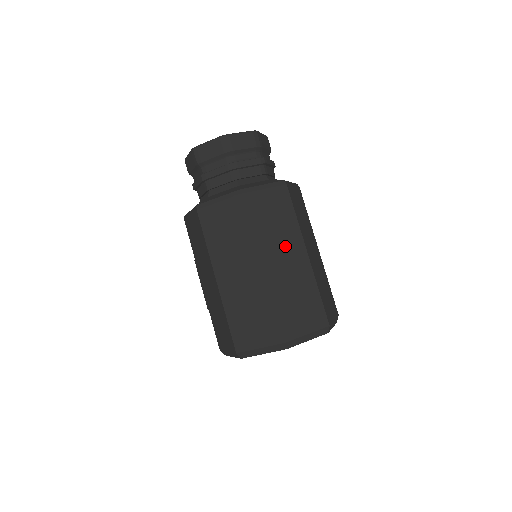
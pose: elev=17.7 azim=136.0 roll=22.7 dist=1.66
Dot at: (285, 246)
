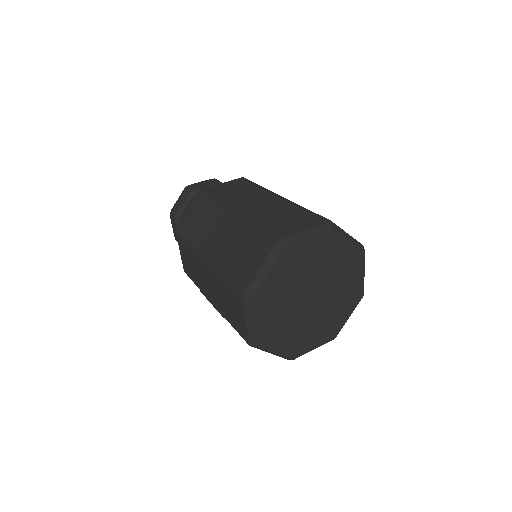
Dot at: (254, 198)
